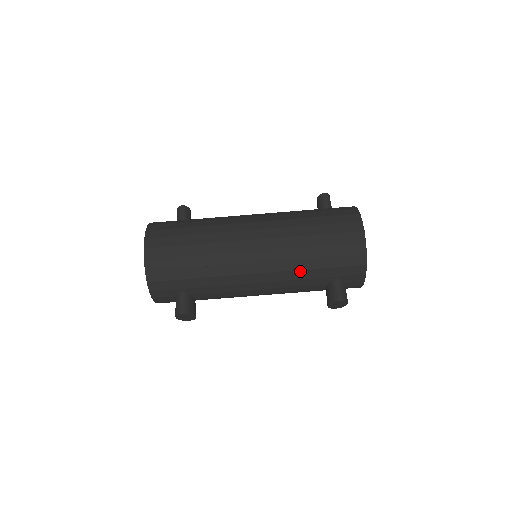
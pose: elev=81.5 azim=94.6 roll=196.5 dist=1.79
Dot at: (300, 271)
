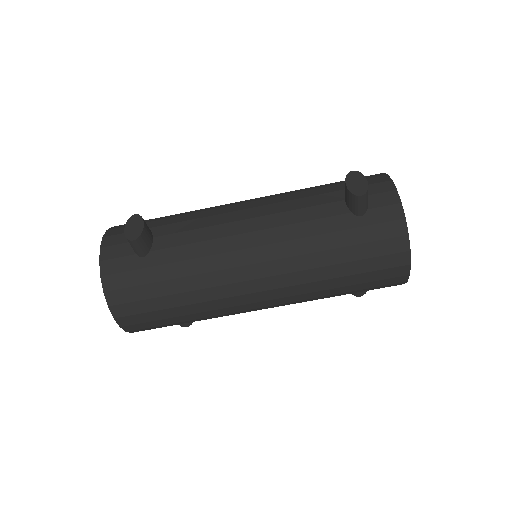
Dot at: occluded
